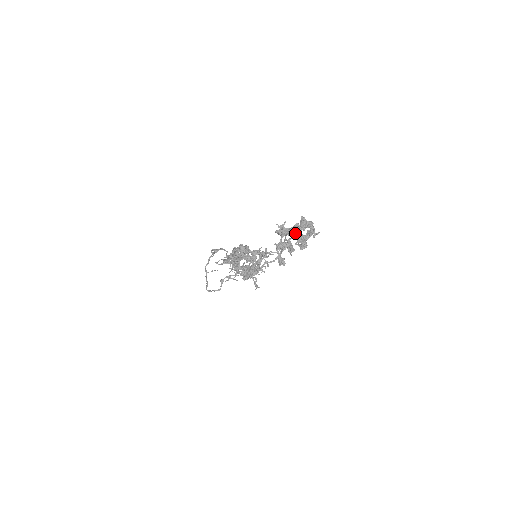
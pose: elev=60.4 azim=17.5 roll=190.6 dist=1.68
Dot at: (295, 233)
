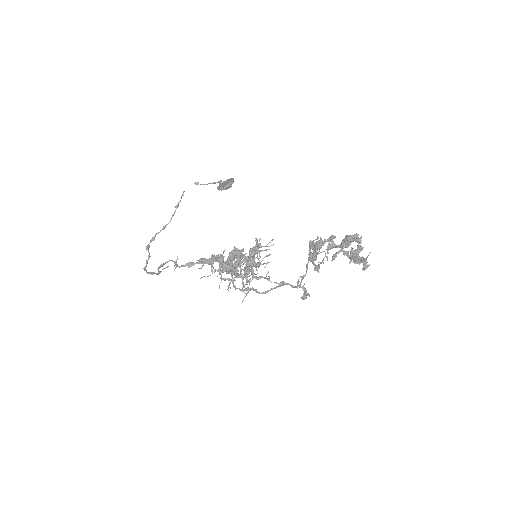
Dot at: (334, 246)
